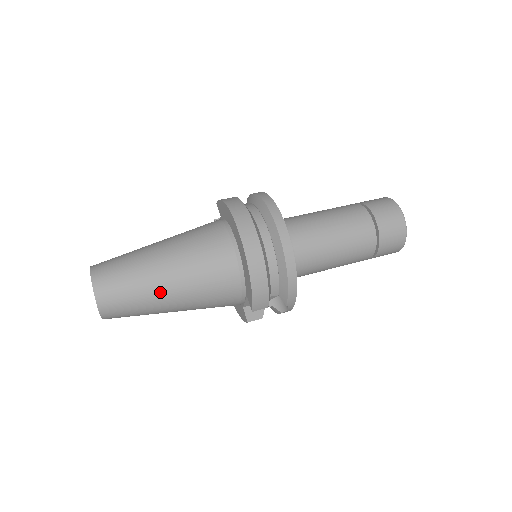
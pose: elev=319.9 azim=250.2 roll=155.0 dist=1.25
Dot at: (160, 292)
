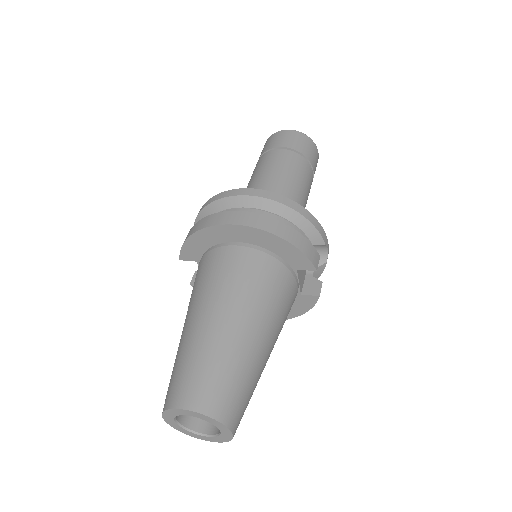
Dot at: (245, 342)
